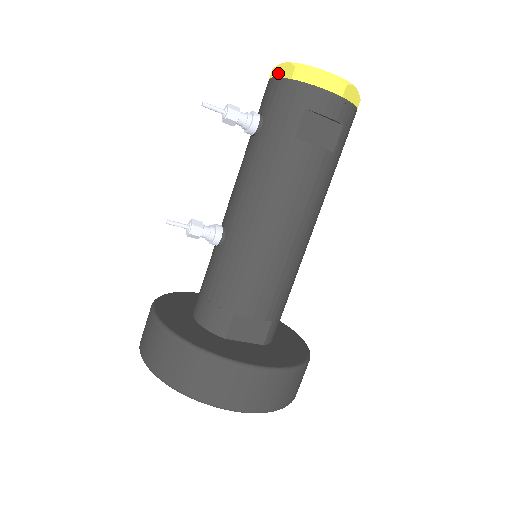
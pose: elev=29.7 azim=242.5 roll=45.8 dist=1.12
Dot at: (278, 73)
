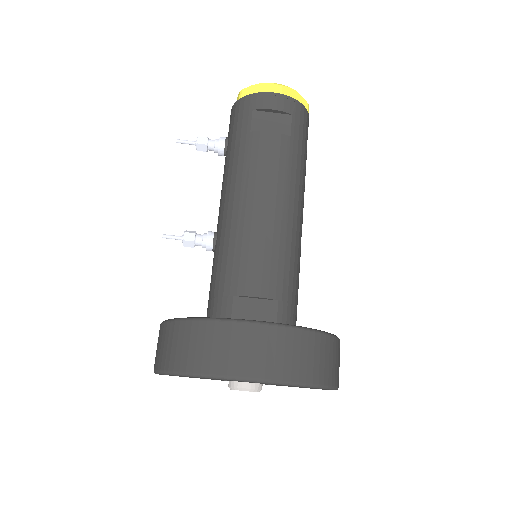
Dot at: occluded
